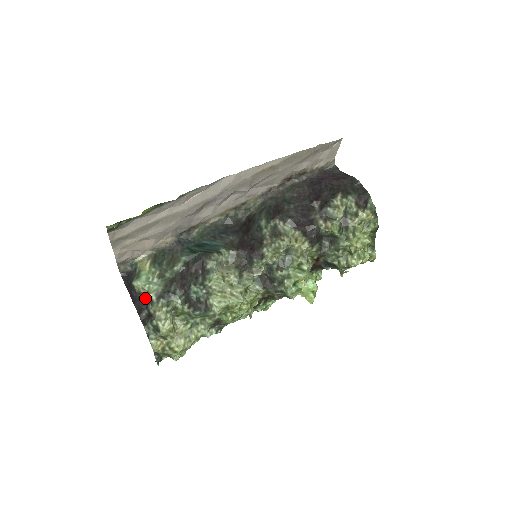
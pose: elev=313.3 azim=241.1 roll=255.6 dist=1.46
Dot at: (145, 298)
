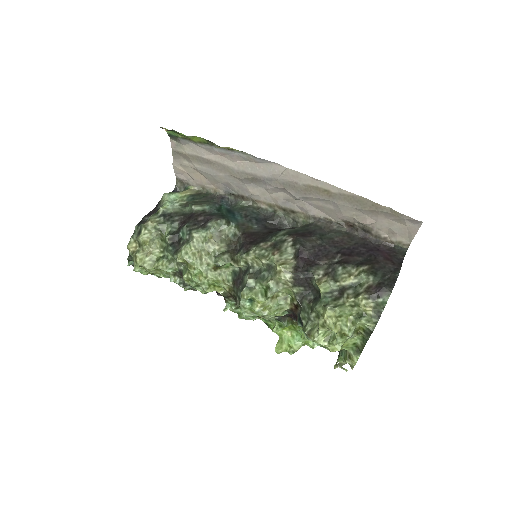
Dot at: occluded
